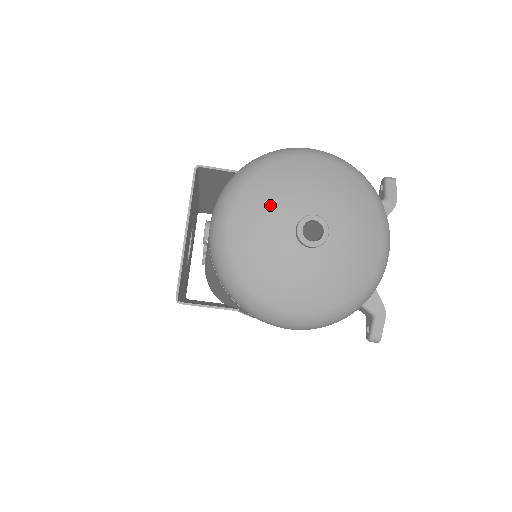
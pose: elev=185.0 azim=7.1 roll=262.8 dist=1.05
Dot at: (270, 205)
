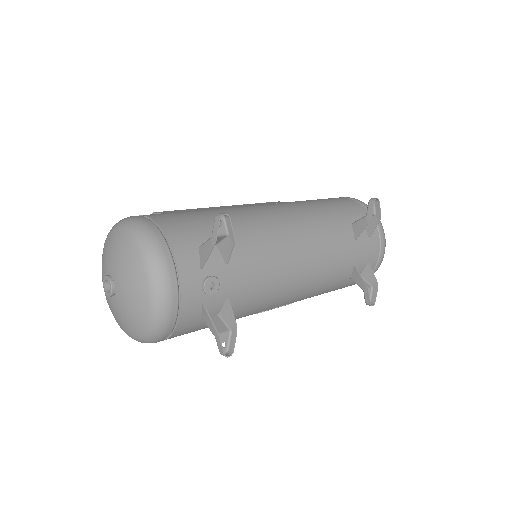
Dot at: (103, 266)
